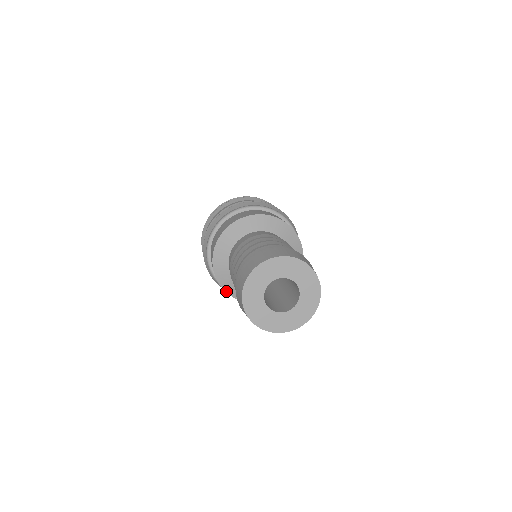
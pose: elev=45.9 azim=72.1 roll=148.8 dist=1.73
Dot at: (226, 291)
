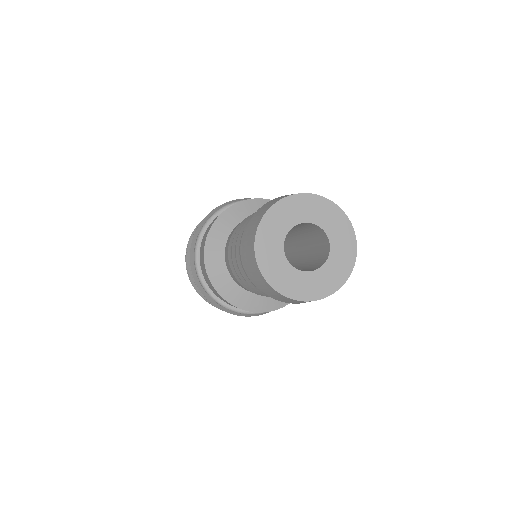
Dot at: (228, 301)
